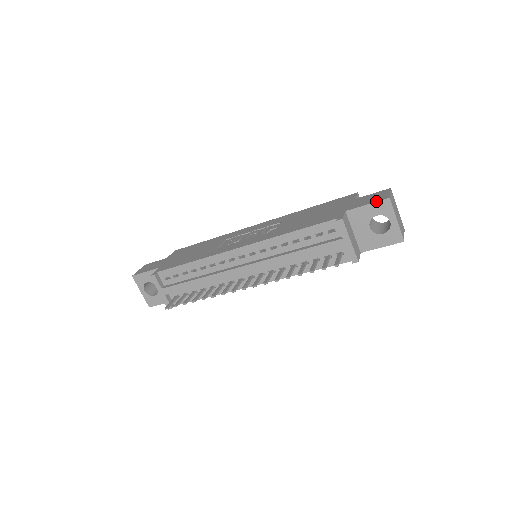
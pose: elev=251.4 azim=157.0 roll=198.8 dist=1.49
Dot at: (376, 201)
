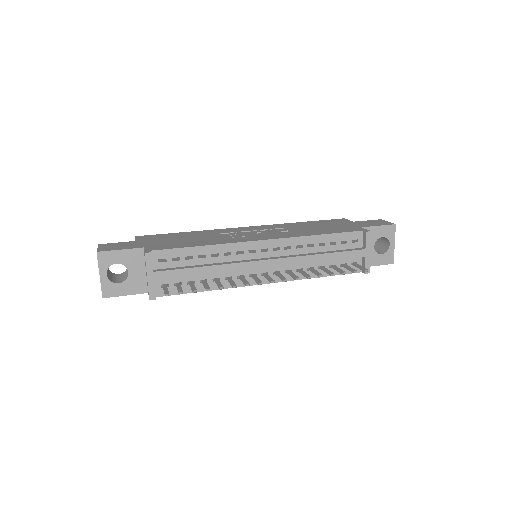
Dot at: (386, 224)
